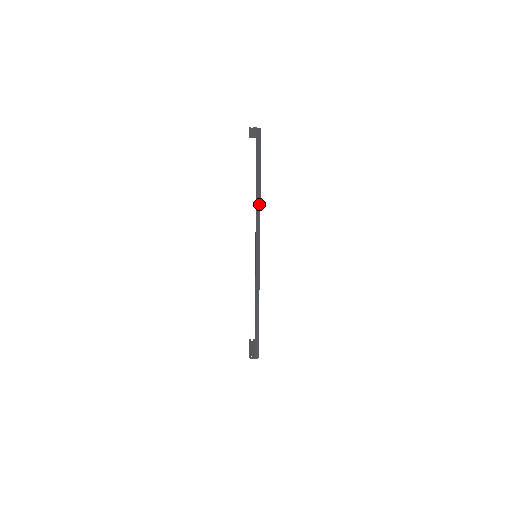
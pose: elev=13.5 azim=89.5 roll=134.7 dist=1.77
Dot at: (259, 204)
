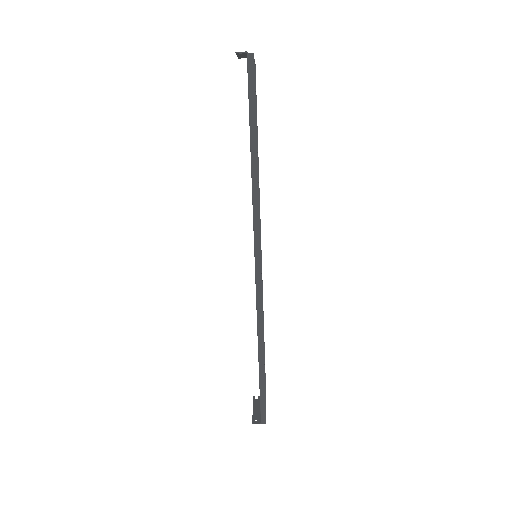
Dot at: (255, 162)
